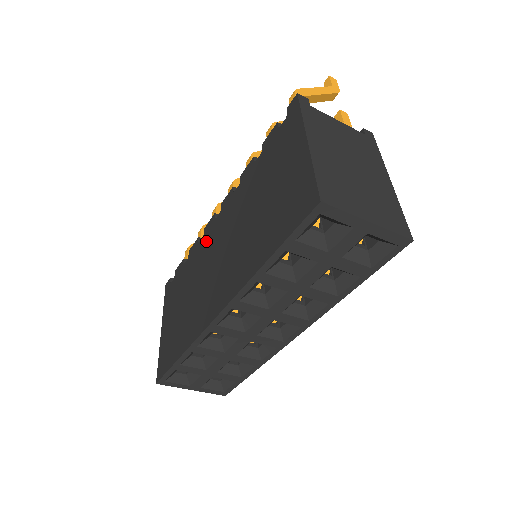
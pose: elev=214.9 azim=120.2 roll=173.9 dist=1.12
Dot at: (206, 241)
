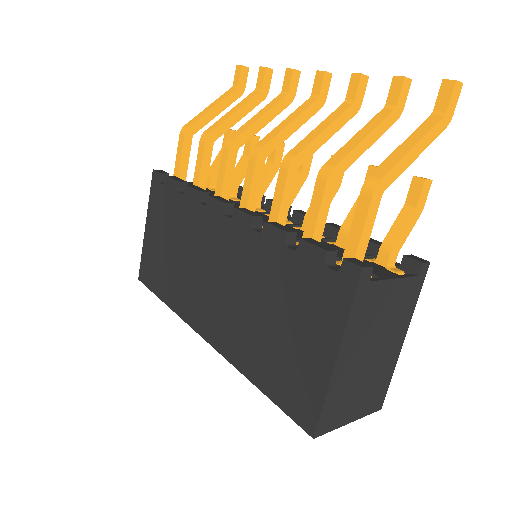
Dot at: (207, 223)
